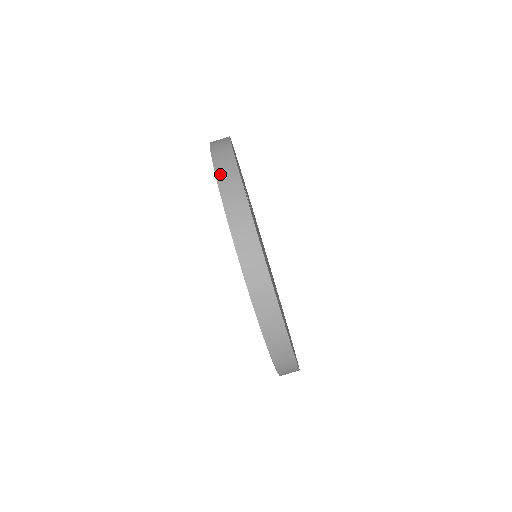
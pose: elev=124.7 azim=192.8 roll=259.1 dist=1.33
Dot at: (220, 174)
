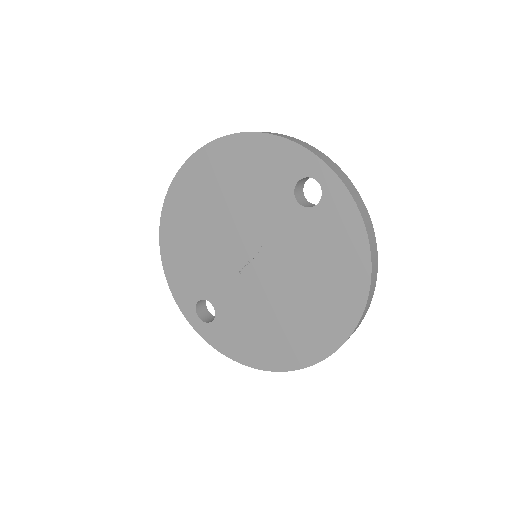
Dot at: (327, 162)
